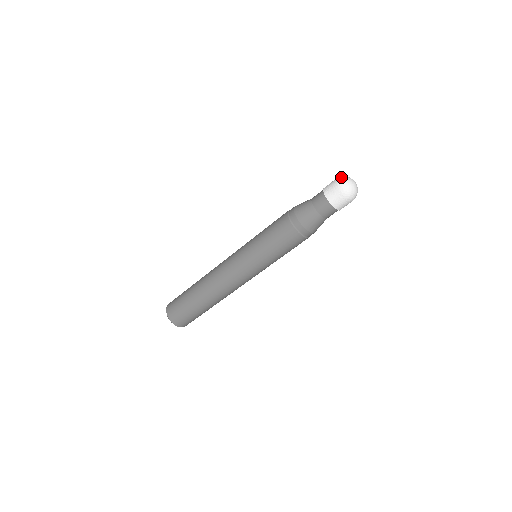
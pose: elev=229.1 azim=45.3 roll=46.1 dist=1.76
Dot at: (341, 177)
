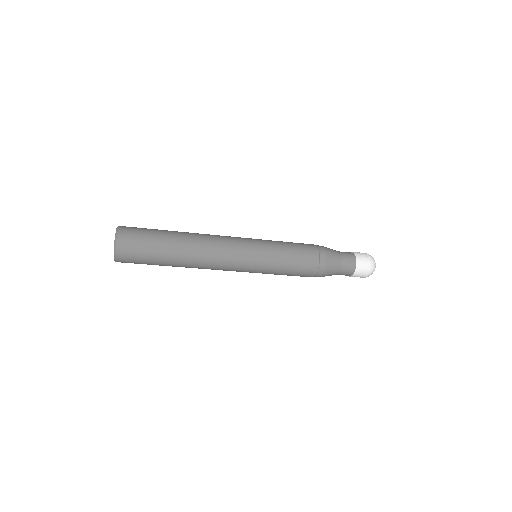
Dot at: (373, 270)
